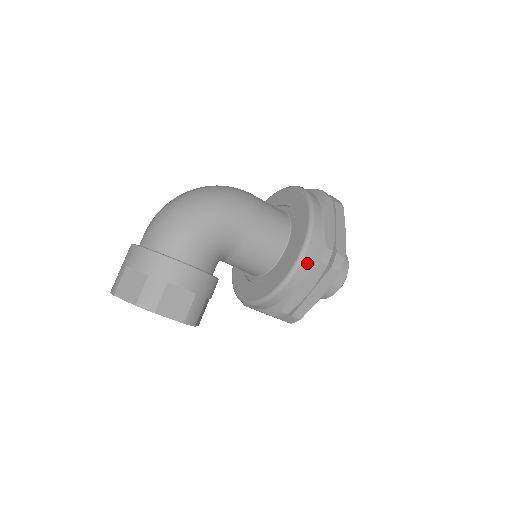
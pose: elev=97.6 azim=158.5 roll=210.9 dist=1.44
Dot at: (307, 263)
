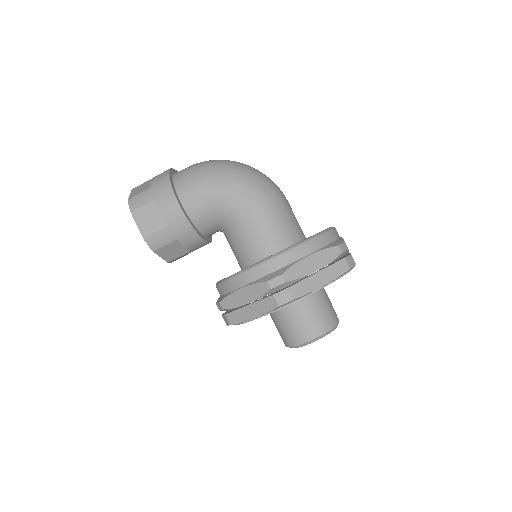
Dot at: (259, 274)
